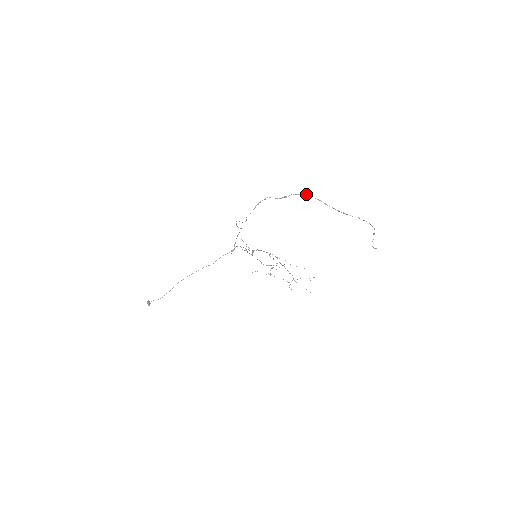
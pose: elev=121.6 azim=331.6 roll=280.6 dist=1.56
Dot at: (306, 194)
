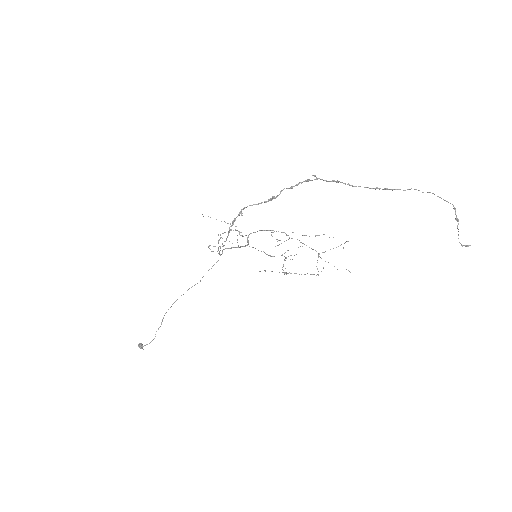
Dot at: (309, 180)
